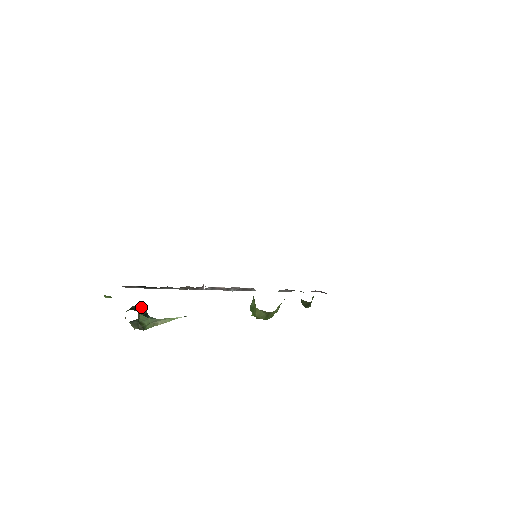
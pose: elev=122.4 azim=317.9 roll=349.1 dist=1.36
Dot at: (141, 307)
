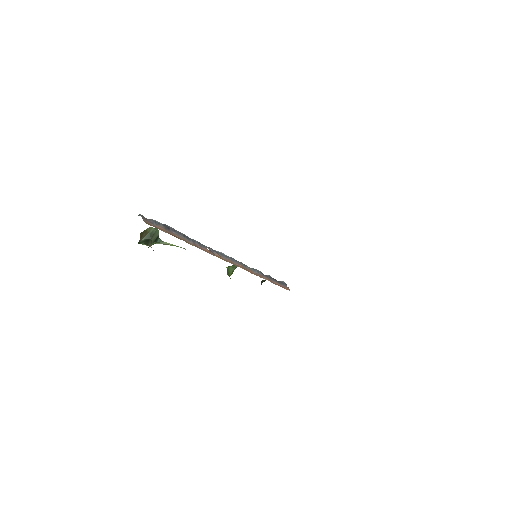
Dot at: (156, 233)
